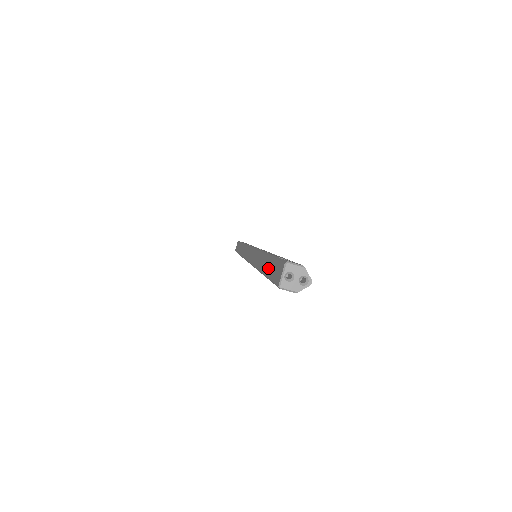
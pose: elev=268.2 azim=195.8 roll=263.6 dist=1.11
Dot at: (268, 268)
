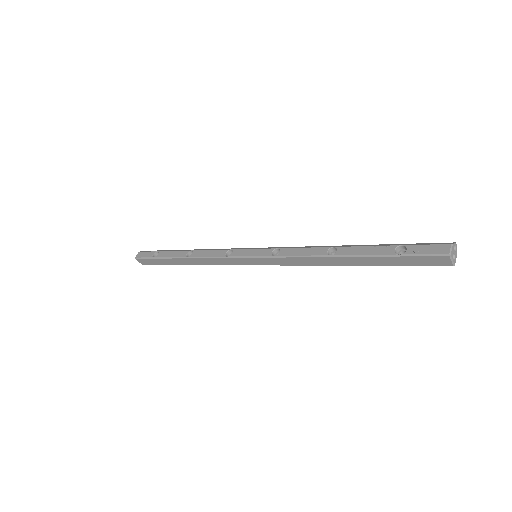
Dot at: (388, 263)
